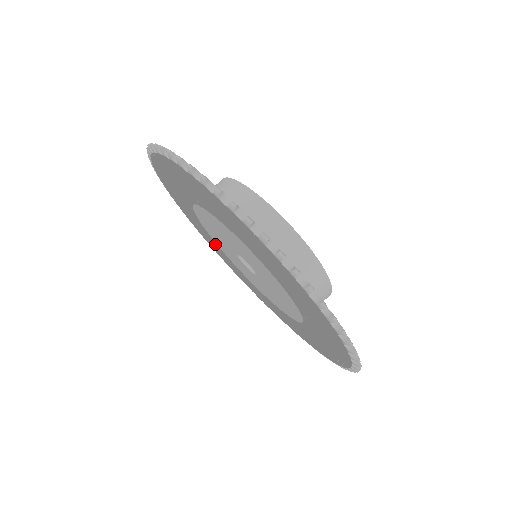
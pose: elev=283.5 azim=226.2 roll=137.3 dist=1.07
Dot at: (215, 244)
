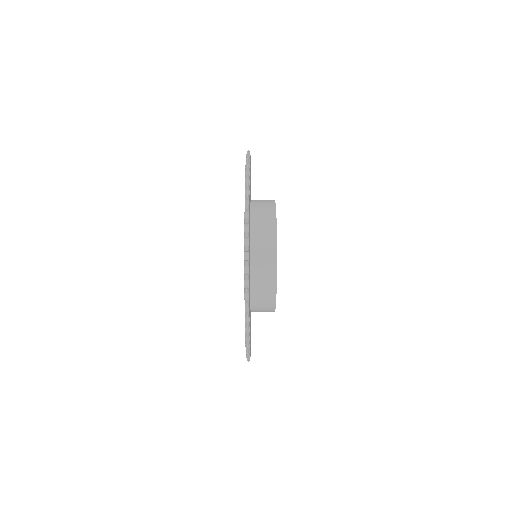
Dot at: occluded
